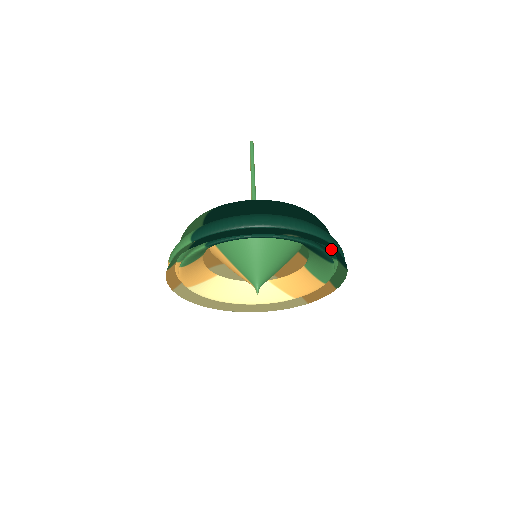
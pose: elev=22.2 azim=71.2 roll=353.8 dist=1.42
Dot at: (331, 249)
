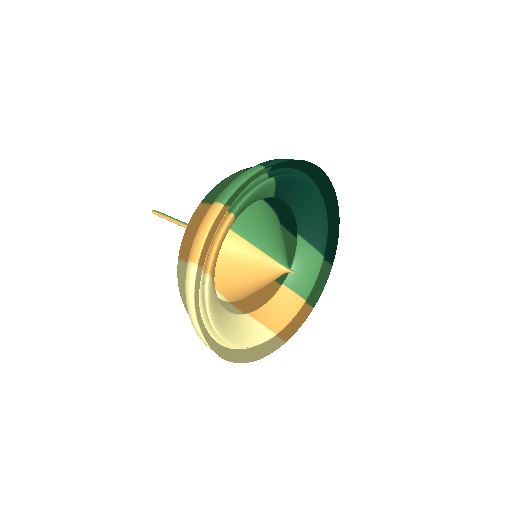
Dot at: occluded
